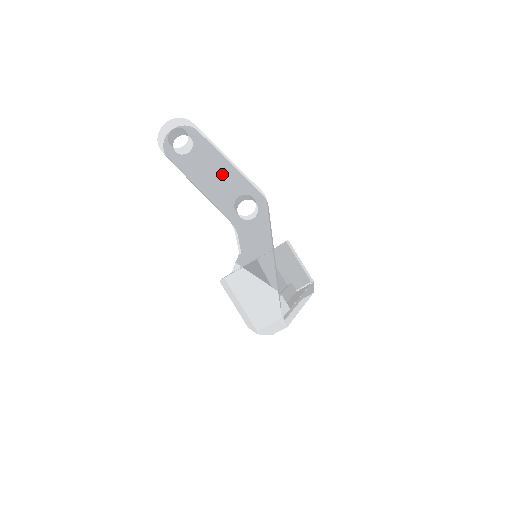
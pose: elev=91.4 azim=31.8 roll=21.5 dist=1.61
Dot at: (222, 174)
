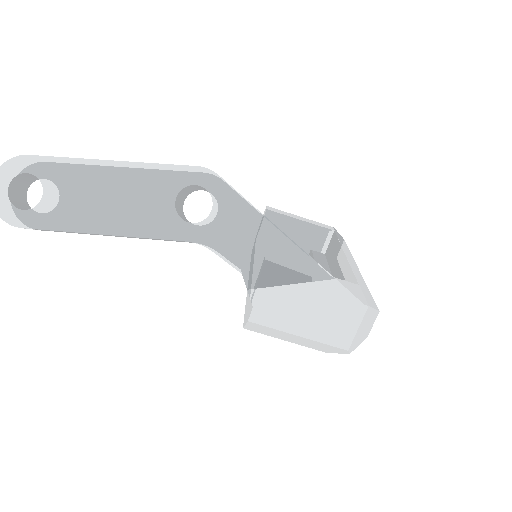
Dot at: (127, 189)
